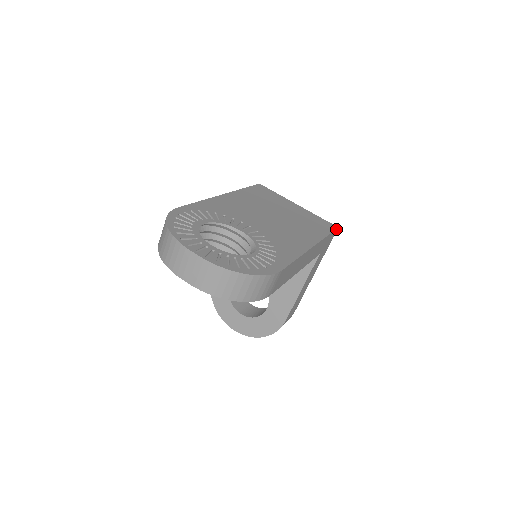
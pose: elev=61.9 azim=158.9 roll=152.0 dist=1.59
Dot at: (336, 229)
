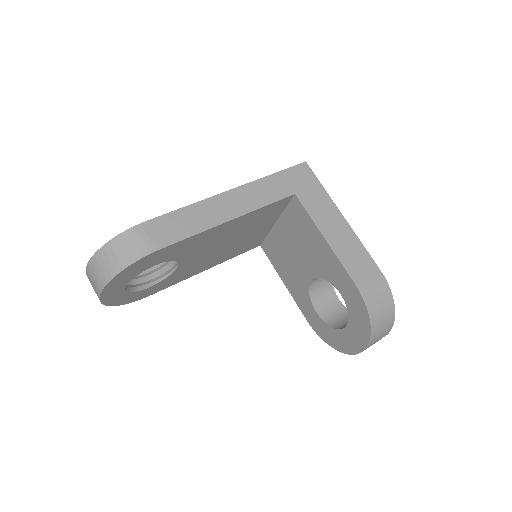
Dot at: (301, 164)
